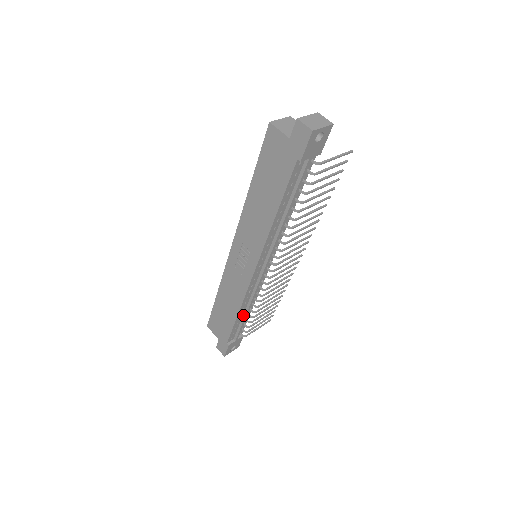
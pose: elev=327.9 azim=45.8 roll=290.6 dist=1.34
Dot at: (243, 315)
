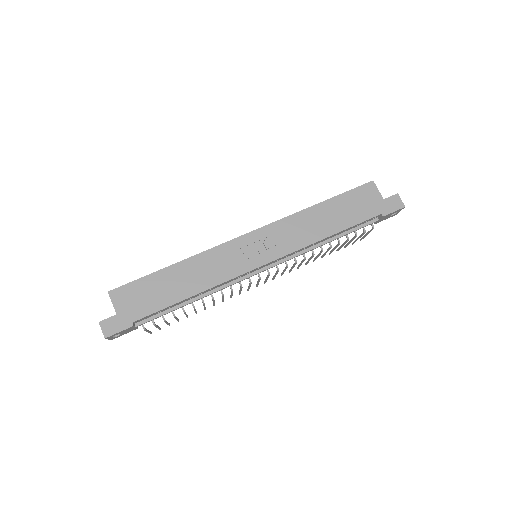
Dot at: (185, 302)
